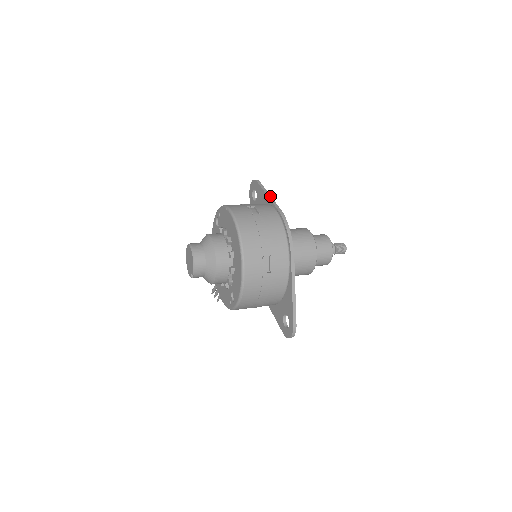
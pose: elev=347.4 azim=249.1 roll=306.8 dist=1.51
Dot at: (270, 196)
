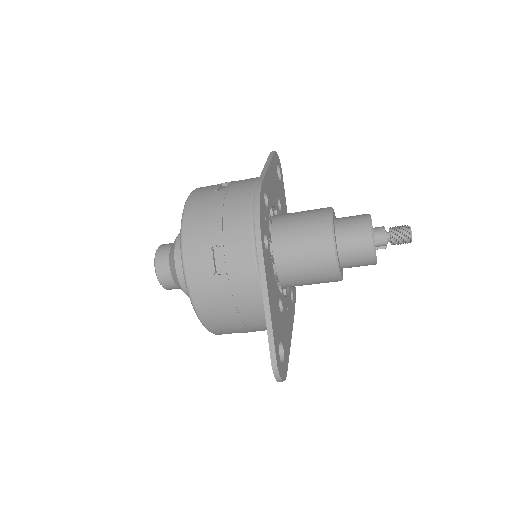
Dot at: (267, 166)
